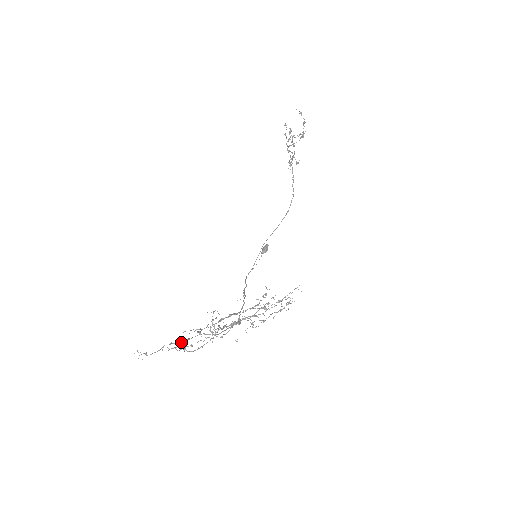
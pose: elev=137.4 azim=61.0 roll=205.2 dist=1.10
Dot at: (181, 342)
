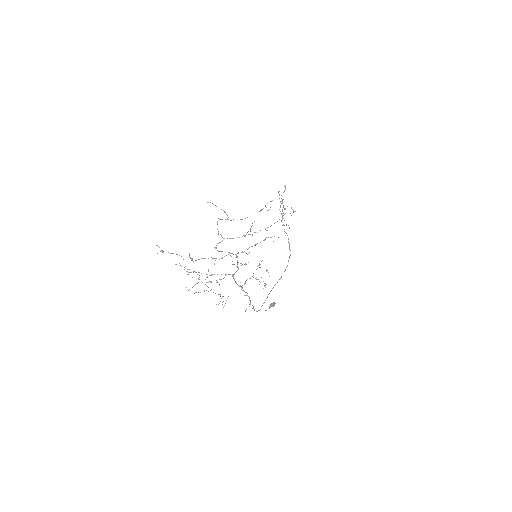
Dot at: (190, 257)
